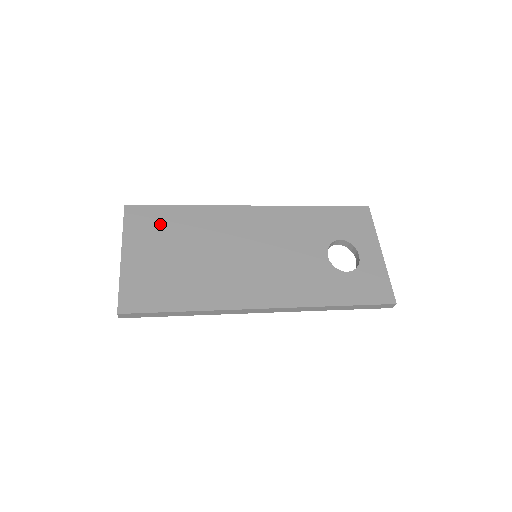
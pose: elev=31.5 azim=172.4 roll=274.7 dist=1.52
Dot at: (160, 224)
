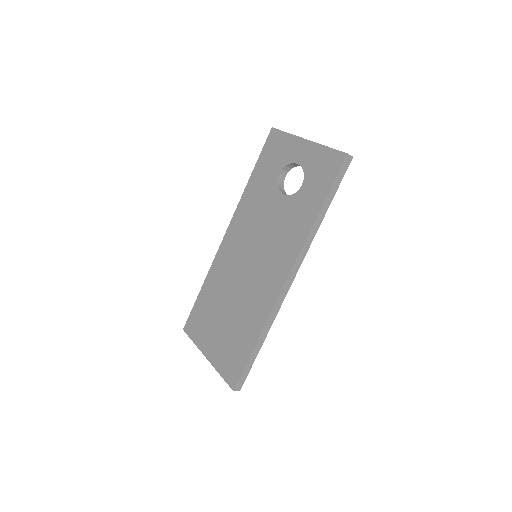
Dot at: (203, 314)
